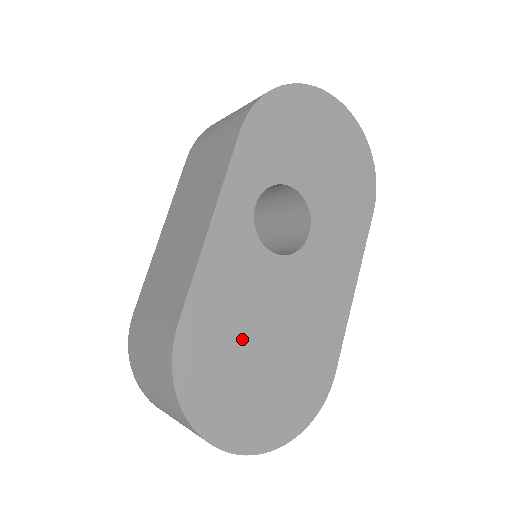
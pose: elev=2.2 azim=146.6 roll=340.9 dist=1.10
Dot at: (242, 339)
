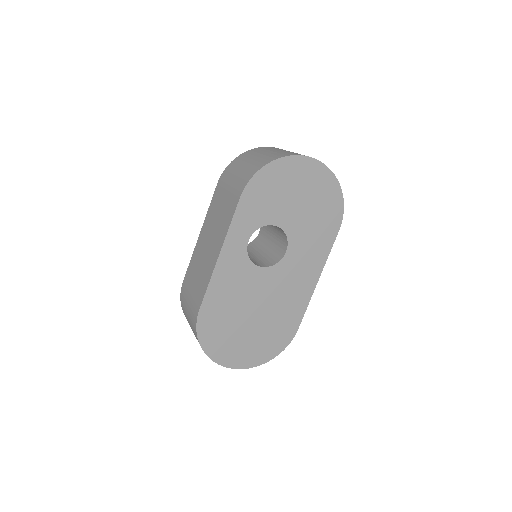
Dot at: (237, 314)
